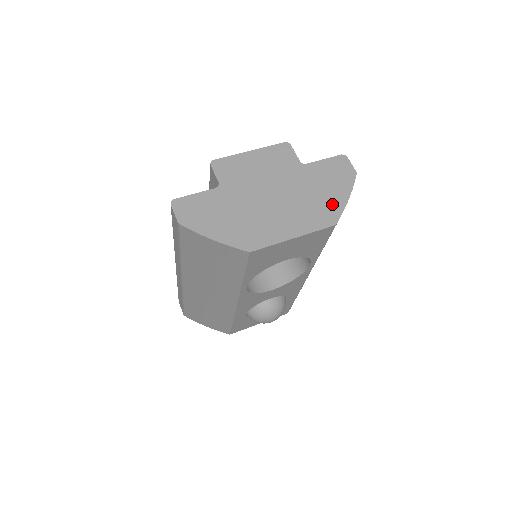
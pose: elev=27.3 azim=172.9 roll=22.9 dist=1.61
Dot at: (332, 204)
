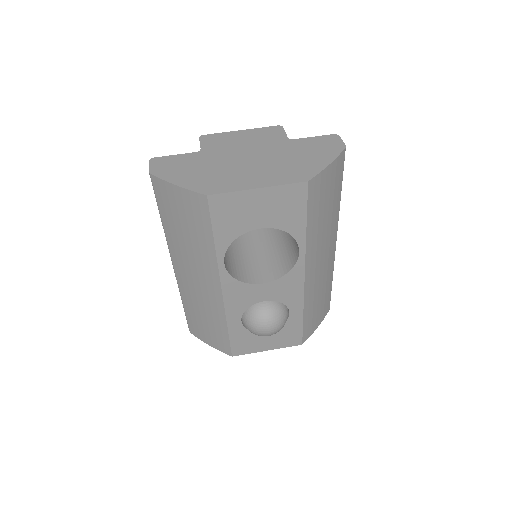
Dot at: (310, 166)
